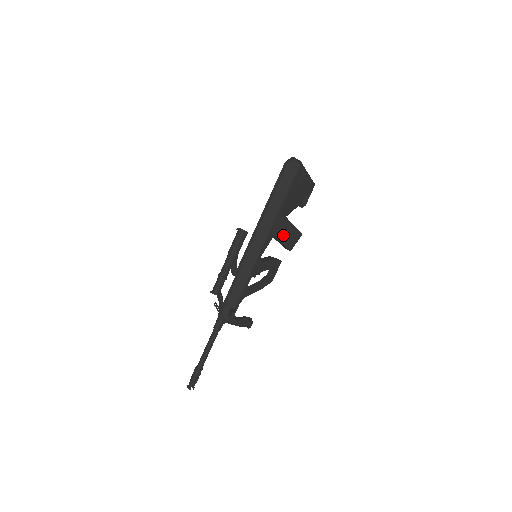
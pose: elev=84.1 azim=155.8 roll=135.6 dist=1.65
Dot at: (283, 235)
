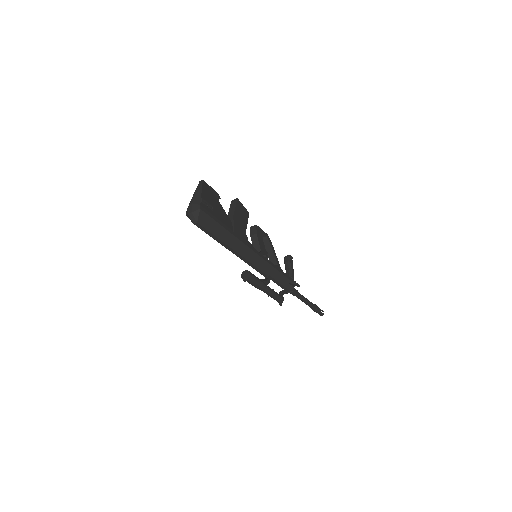
Dot at: (242, 225)
